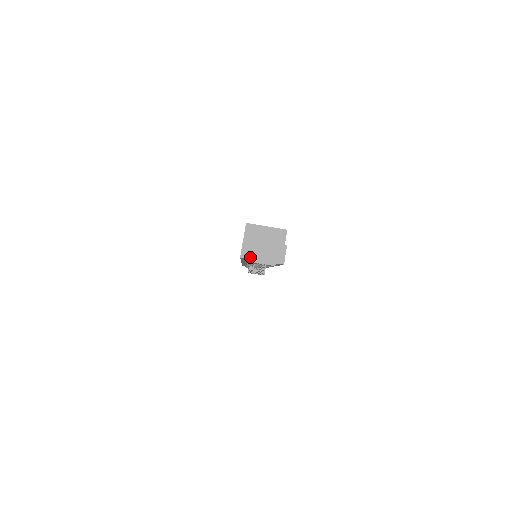
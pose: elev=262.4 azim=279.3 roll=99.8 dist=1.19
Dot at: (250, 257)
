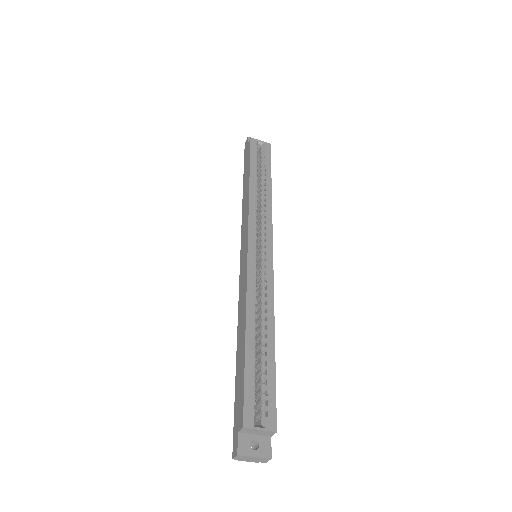
Dot at: (240, 460)
